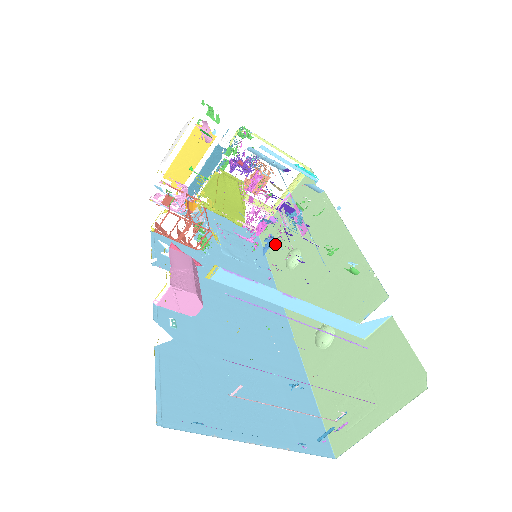
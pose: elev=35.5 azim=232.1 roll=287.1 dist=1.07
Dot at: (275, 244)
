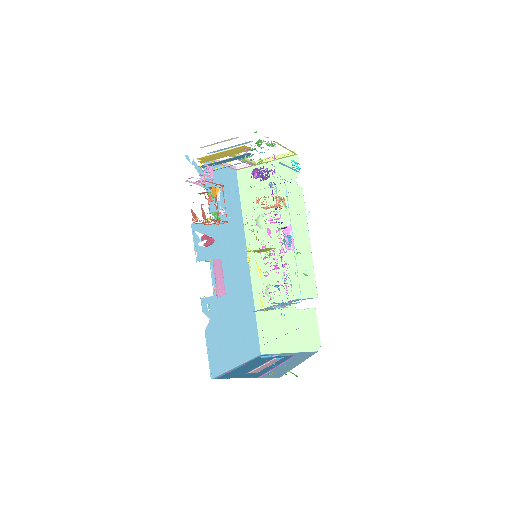
Dot at: (251, 195)
